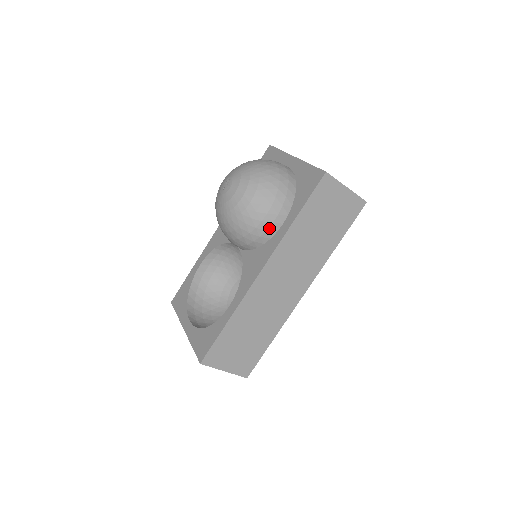
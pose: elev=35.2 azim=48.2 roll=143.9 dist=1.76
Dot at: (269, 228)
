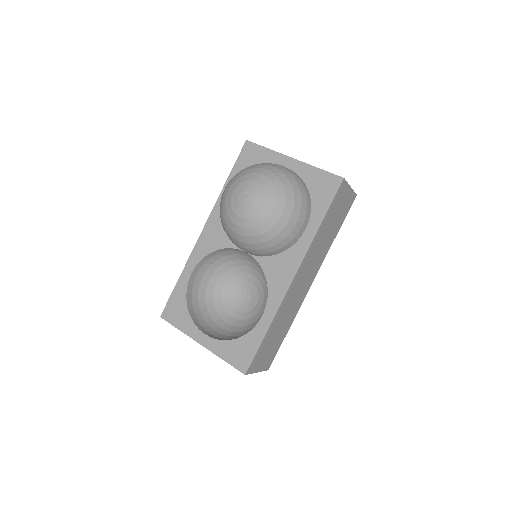
Dot at: (296, 236)
